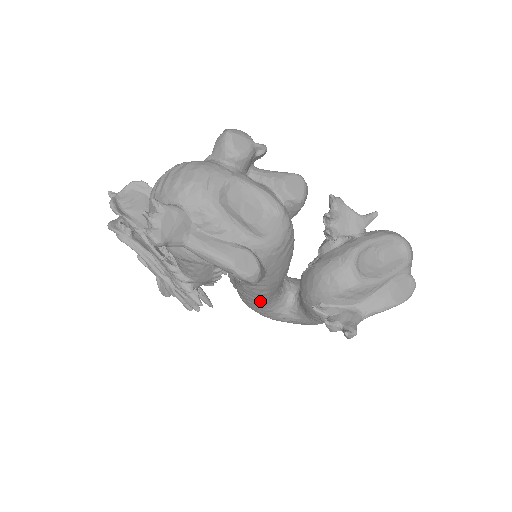
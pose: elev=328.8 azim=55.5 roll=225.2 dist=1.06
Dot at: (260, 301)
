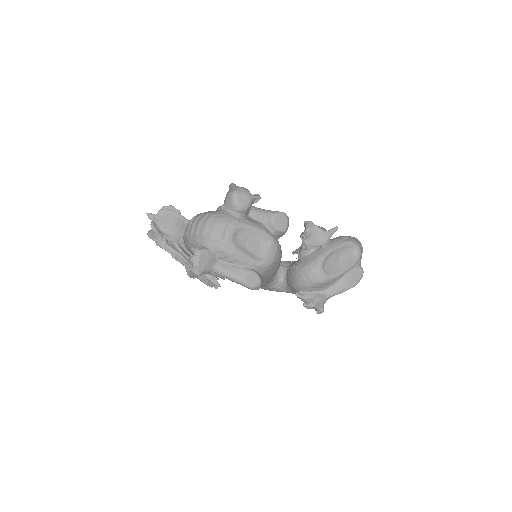
Dot at: occluded
